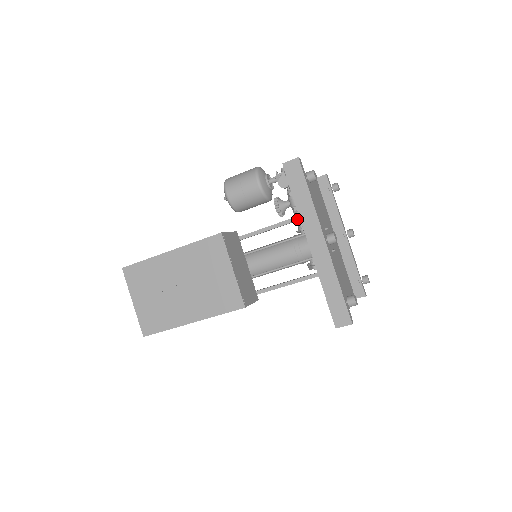
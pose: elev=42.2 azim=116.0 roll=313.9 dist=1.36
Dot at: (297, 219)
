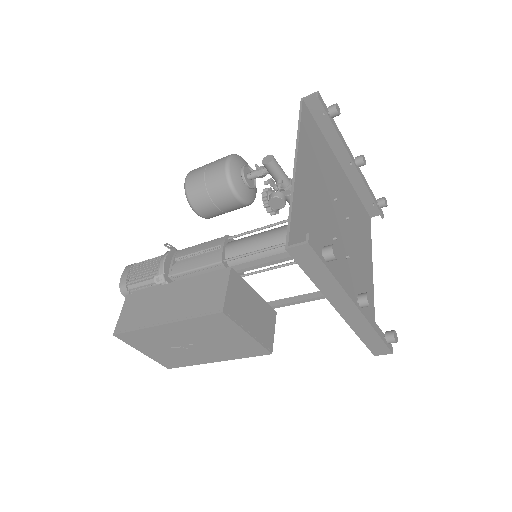
Dot at: occluded
